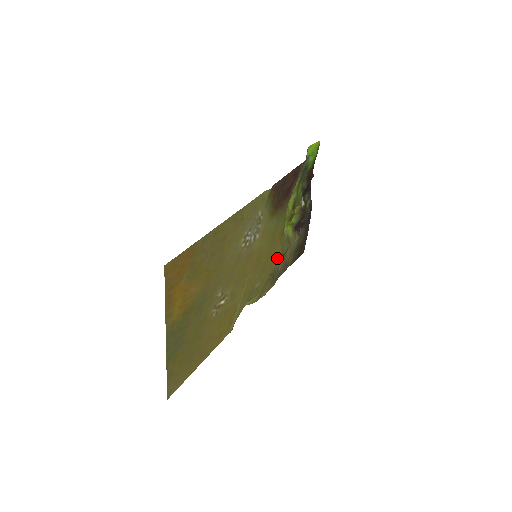
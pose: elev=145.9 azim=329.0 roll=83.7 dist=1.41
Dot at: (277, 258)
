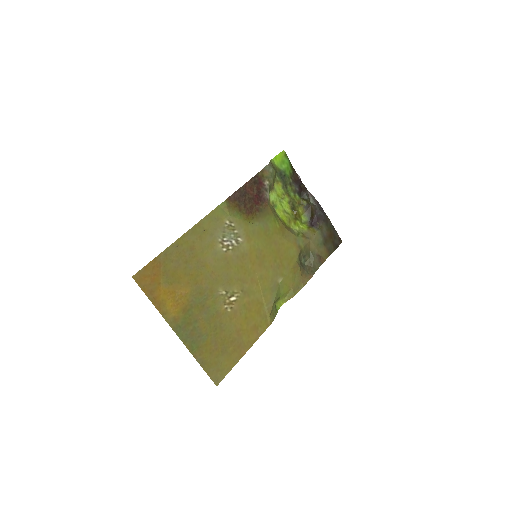
Dot at: (294, 253)
